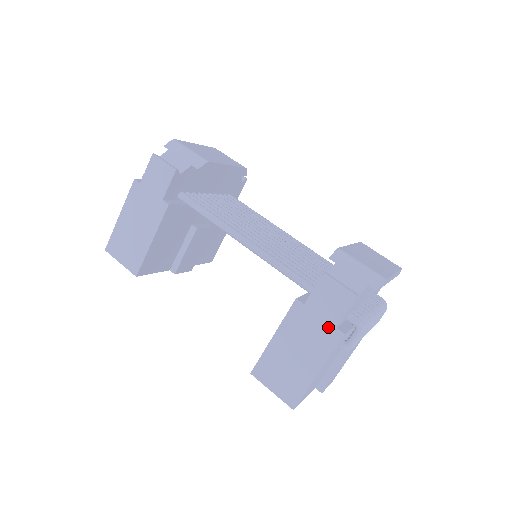
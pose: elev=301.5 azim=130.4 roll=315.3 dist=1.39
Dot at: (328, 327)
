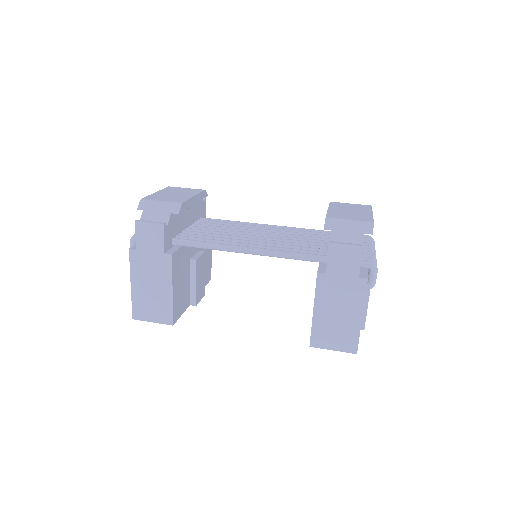
Dot at: (353, 280)
